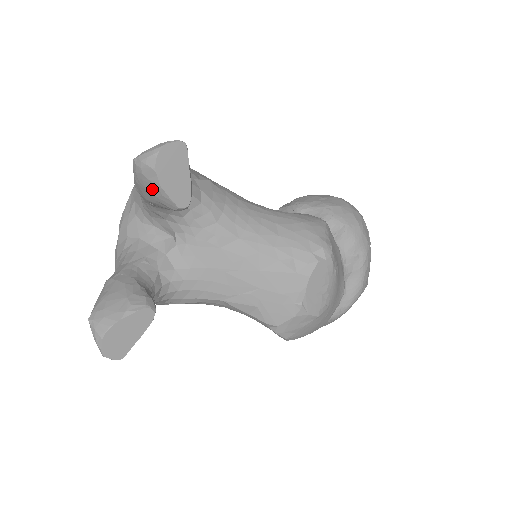
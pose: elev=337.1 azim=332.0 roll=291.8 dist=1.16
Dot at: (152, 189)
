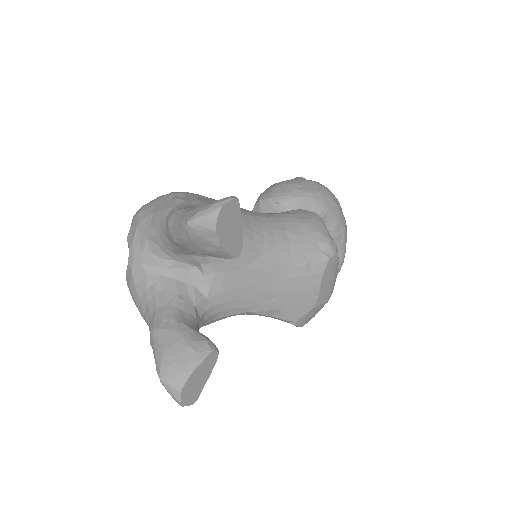
Dot at: (207, 246)
